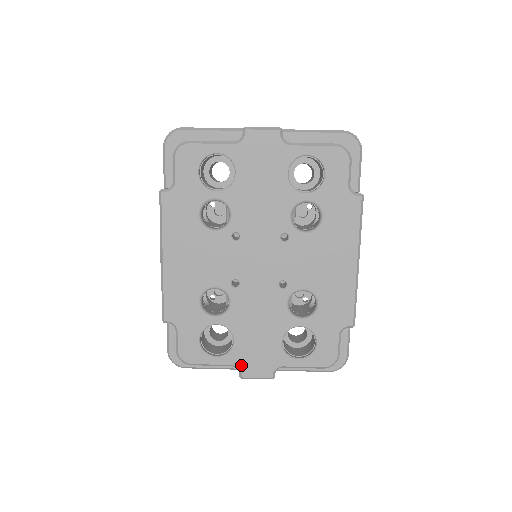
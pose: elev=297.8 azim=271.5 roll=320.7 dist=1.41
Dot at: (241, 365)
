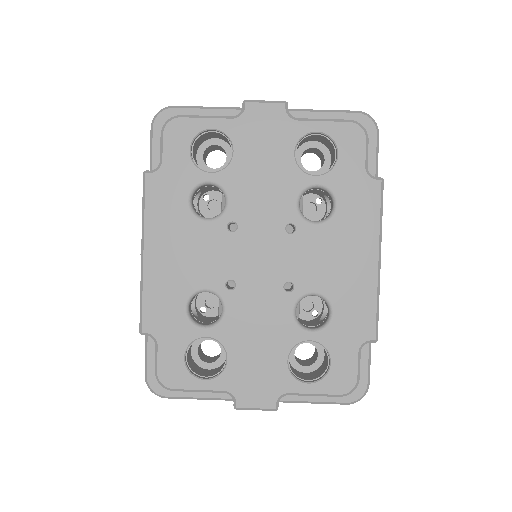
Dot at: (236, 391)
